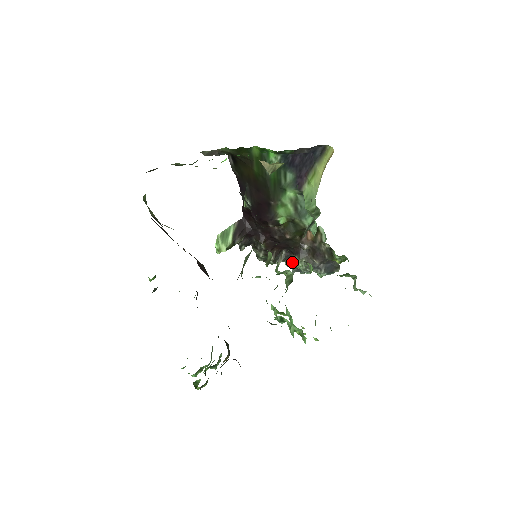
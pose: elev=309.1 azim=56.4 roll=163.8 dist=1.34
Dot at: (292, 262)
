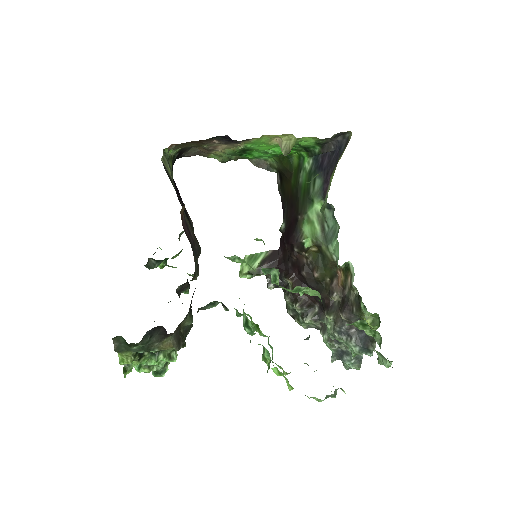
Dot at: occluded
